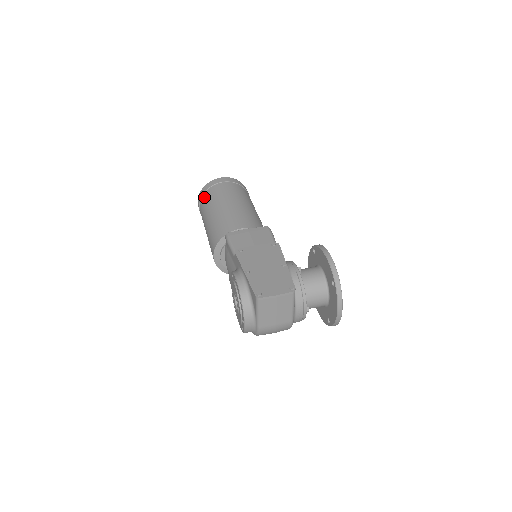
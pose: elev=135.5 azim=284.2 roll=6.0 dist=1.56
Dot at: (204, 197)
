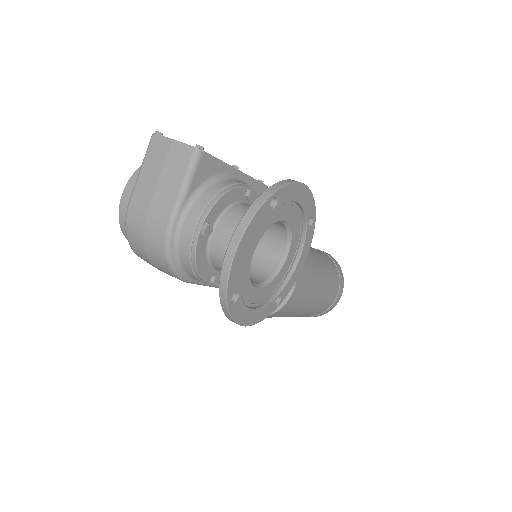
Dot at: occluded
